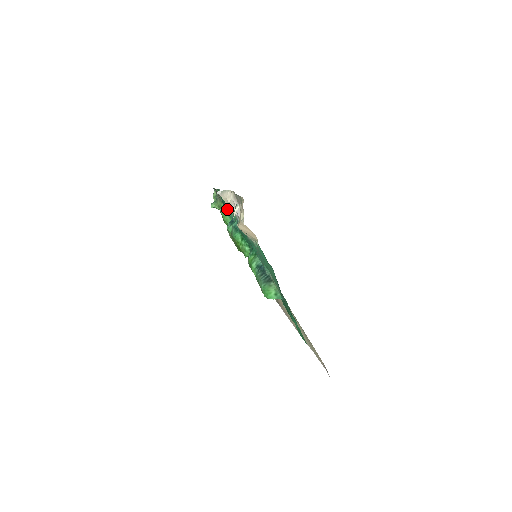
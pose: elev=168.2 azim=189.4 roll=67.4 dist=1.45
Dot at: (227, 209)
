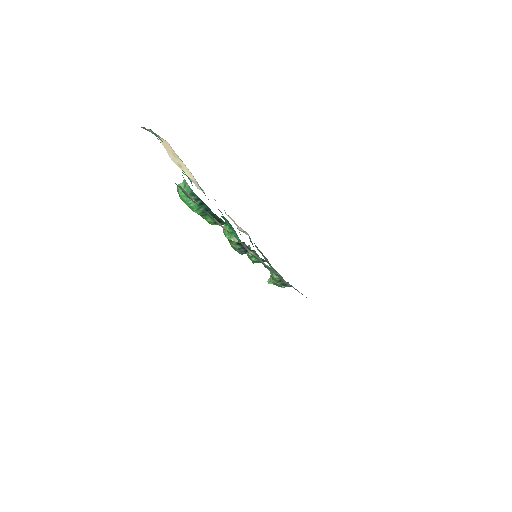
Dot at: occluded
